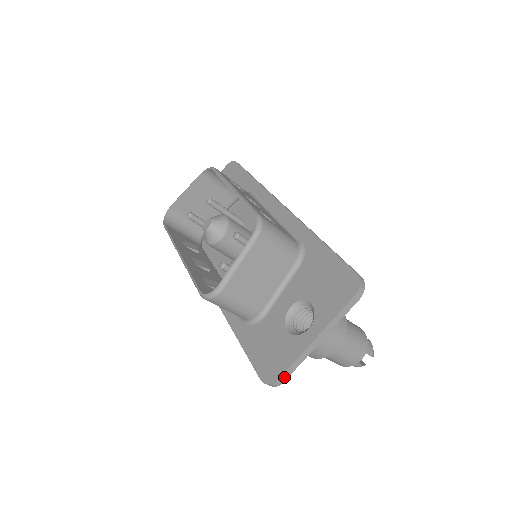
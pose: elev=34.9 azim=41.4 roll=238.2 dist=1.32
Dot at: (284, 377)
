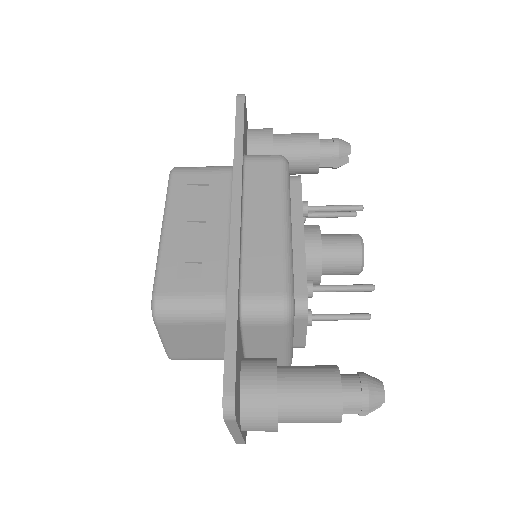
Dot at: (240, 442)
